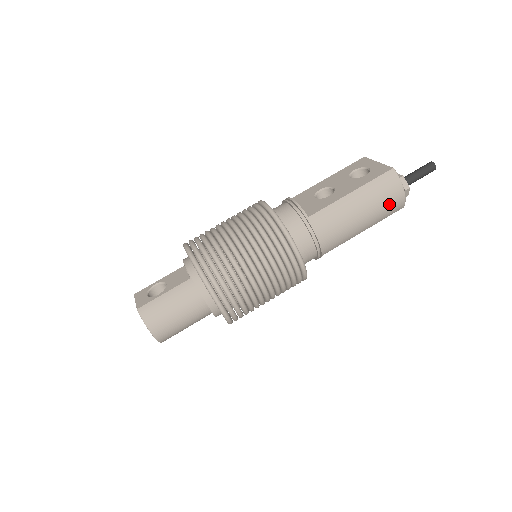
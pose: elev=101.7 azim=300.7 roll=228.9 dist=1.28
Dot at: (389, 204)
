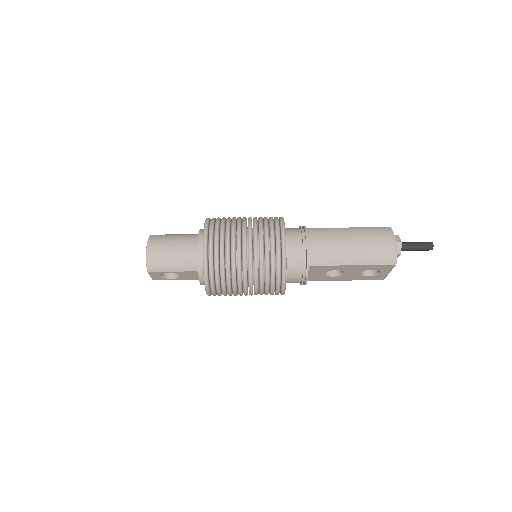
Dot at: (379, 247)
